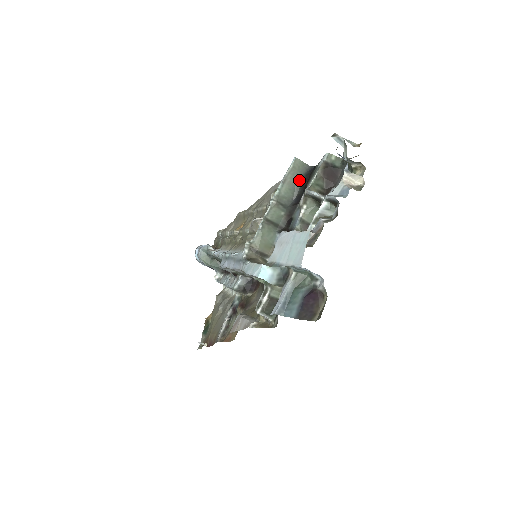
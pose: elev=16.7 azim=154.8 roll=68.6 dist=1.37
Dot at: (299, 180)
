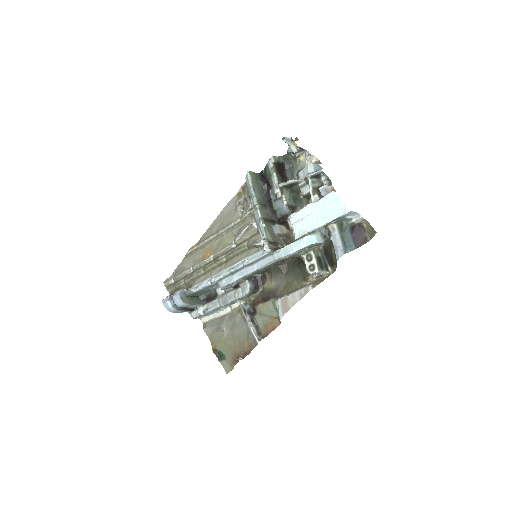
Dot at: (259, 185)
